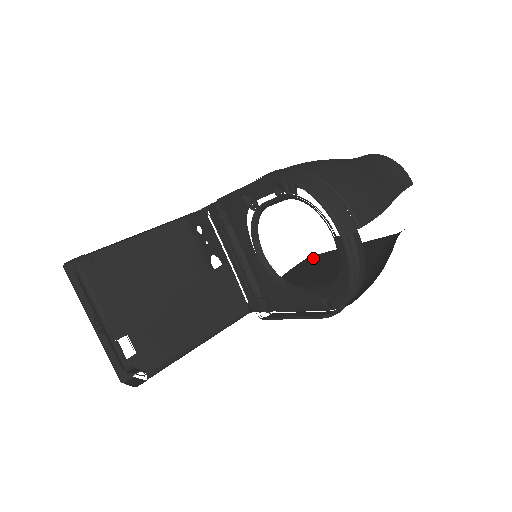
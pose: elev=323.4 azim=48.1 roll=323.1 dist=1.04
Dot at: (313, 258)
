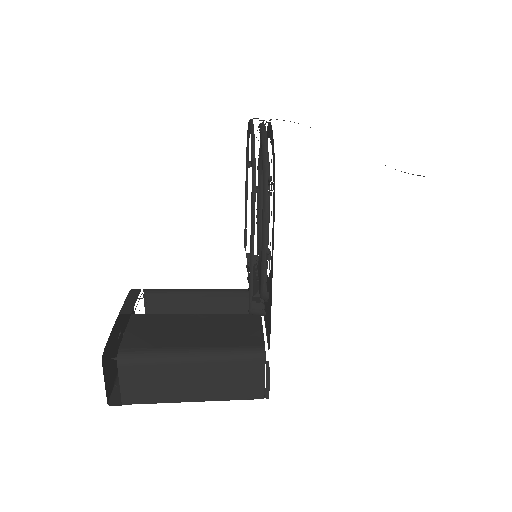
Dot at: occluded
